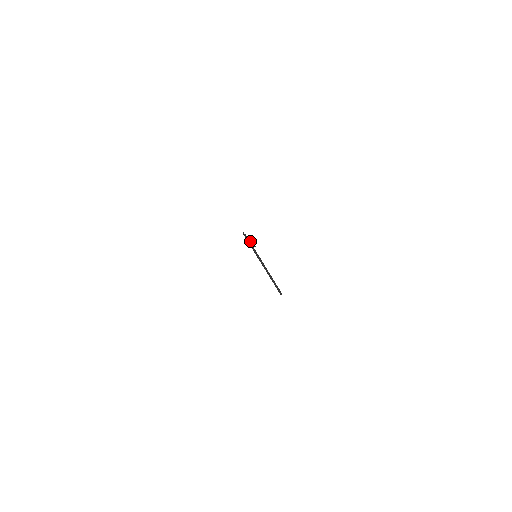
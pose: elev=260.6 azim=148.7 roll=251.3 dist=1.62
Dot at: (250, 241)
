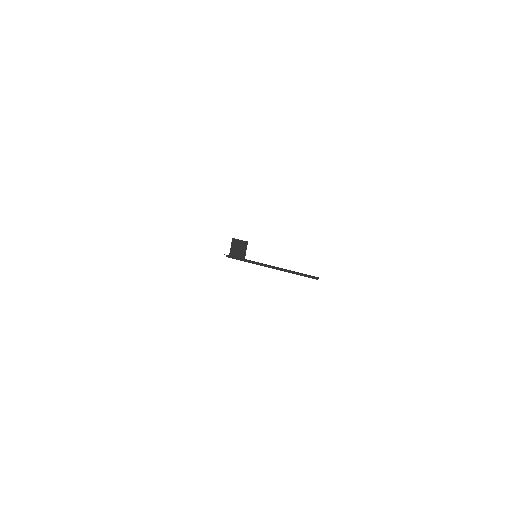
Dot at: (238, 250)
